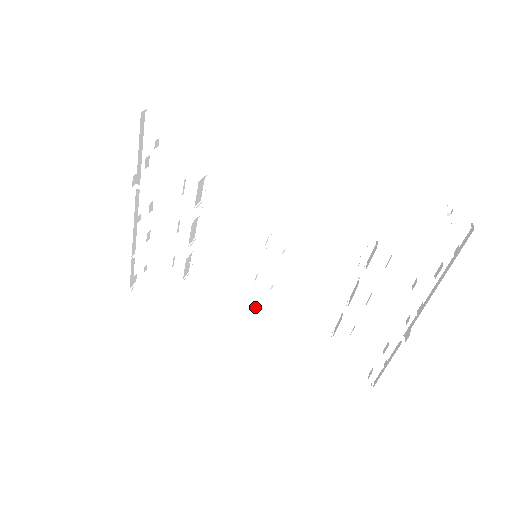
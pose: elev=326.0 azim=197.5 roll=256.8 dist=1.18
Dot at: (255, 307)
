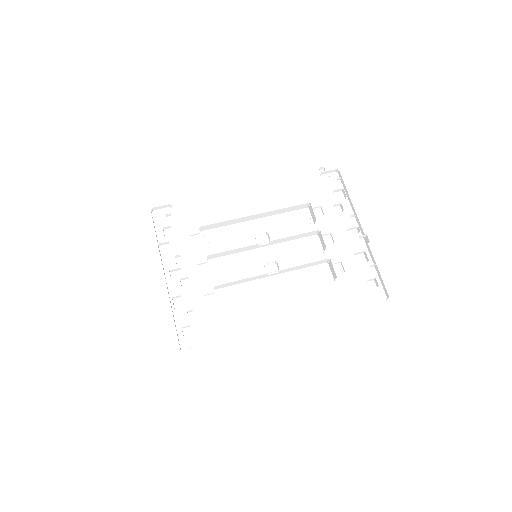
Dot at: occluded
